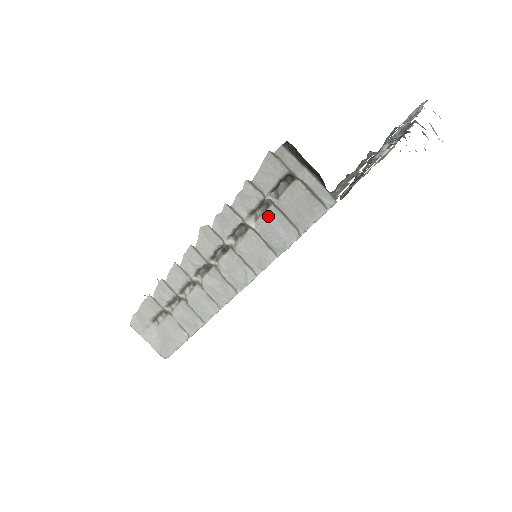
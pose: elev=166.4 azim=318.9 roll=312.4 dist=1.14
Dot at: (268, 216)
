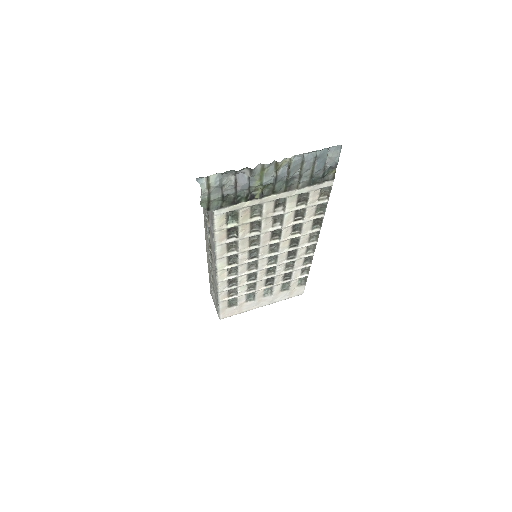
Dot at: (210, 220)
